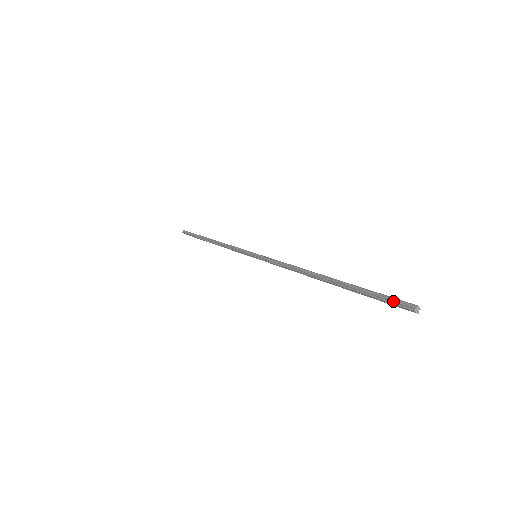
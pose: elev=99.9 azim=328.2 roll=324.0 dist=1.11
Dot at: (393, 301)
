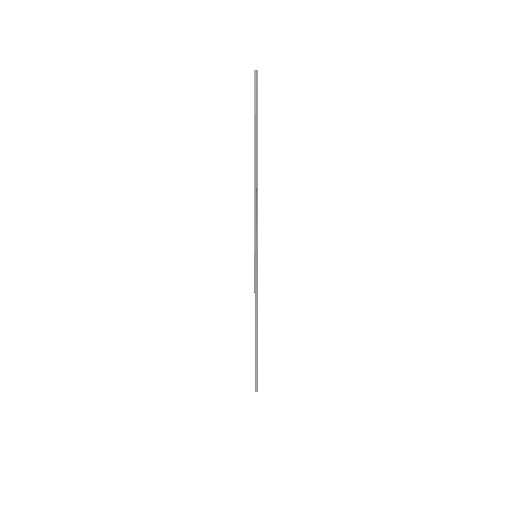
Dot at: (255, 90)
